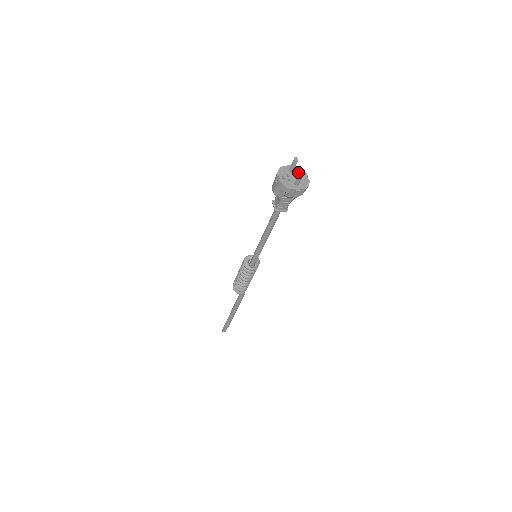
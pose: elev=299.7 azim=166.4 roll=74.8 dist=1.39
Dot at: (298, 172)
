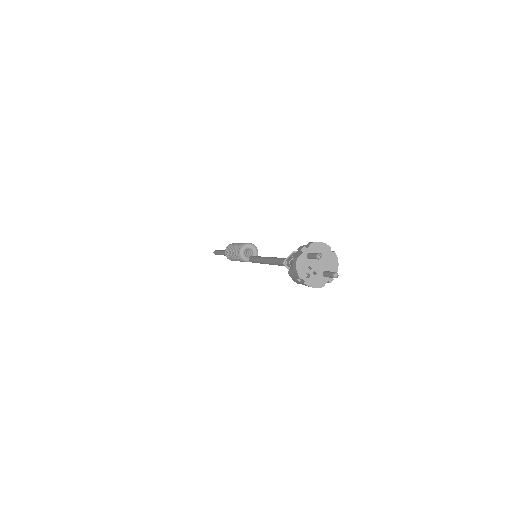
Dot at: (318, 251)
